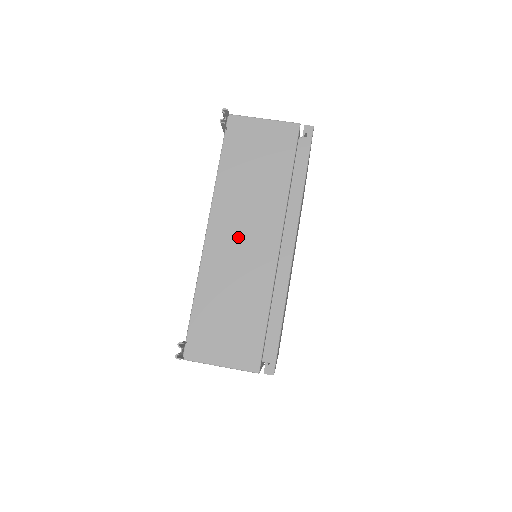
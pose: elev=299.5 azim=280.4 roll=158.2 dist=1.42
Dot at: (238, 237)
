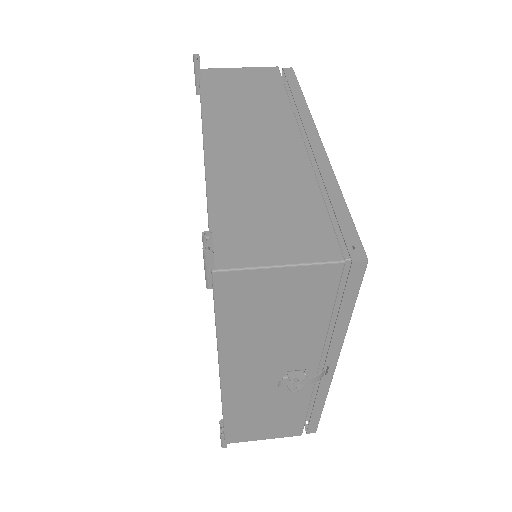
Dot at: (247, 141)
